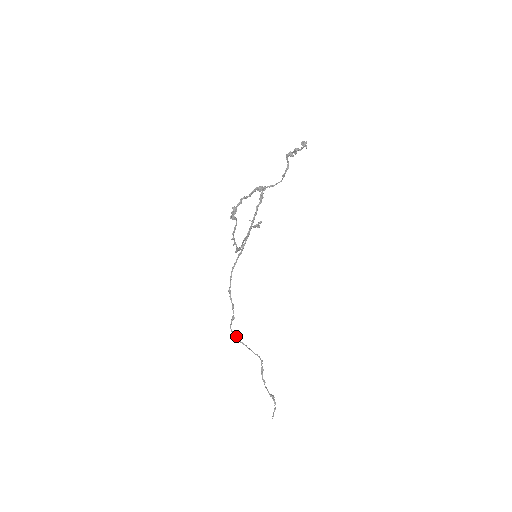
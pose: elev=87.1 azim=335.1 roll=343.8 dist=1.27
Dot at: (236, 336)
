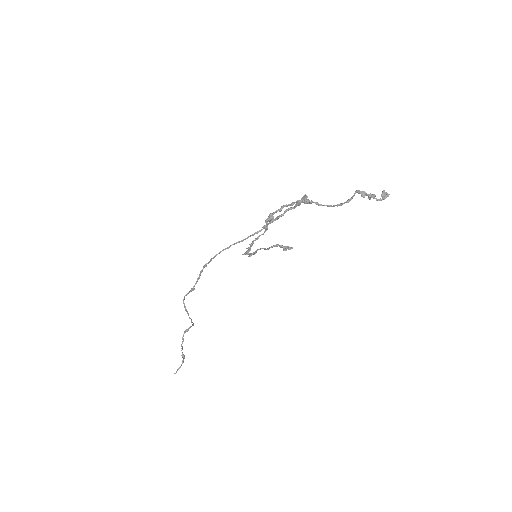
Dot at: occluded
